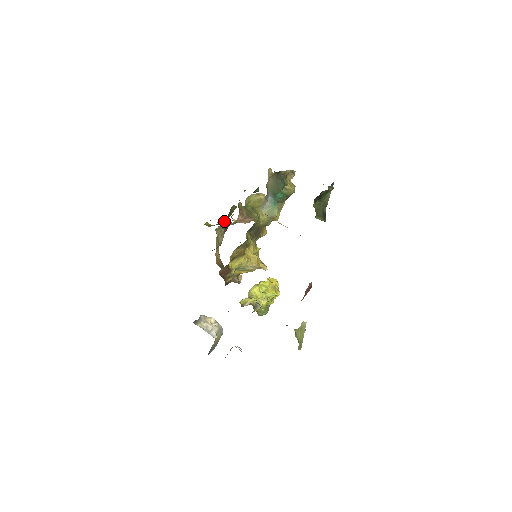
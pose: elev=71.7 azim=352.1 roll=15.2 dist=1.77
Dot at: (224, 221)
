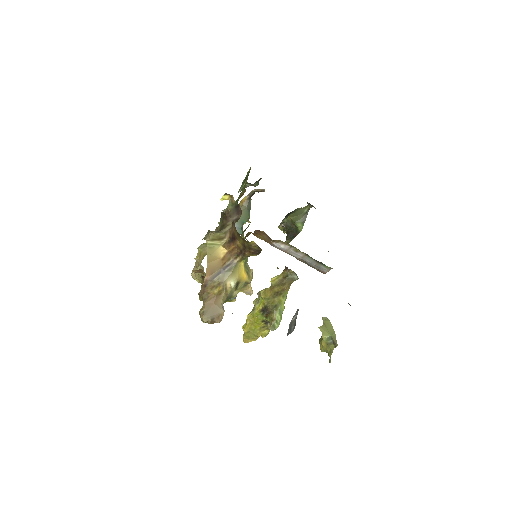
Dot at: occluded
